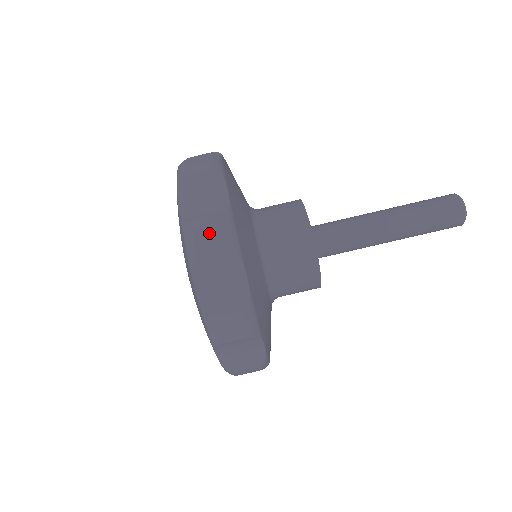
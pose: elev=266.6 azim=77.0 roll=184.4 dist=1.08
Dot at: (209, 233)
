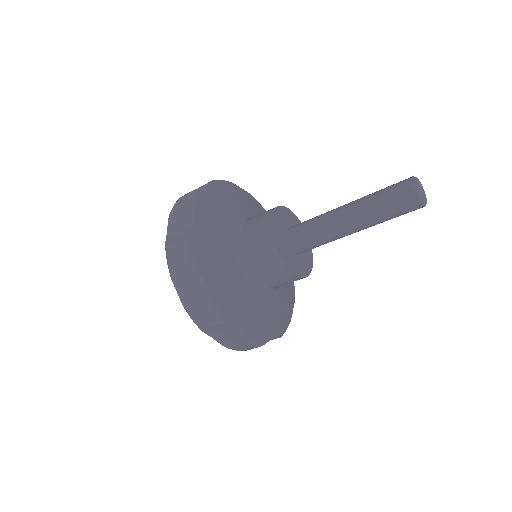
Dot at: (176, 253)
